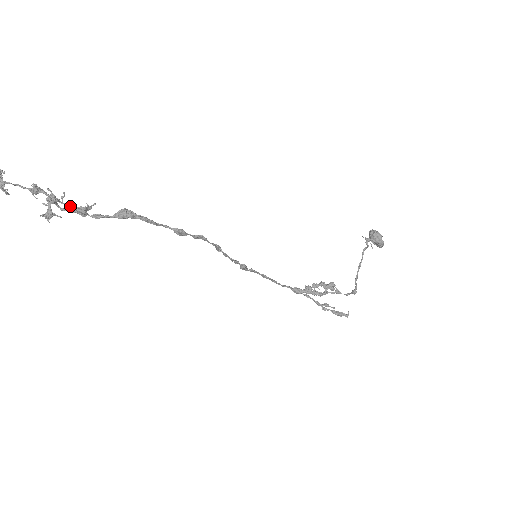
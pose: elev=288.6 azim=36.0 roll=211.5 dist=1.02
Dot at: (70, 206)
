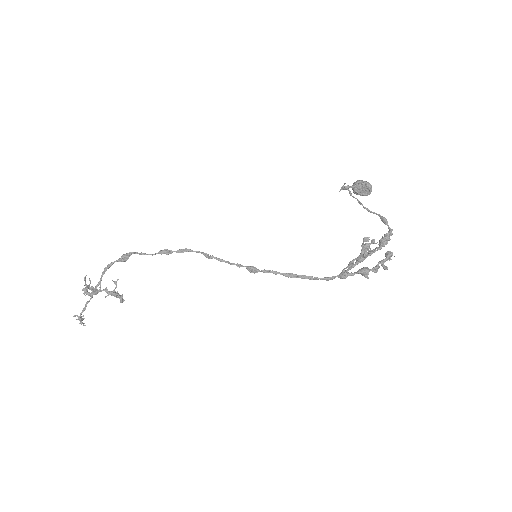
Dot at: (106, 290)
